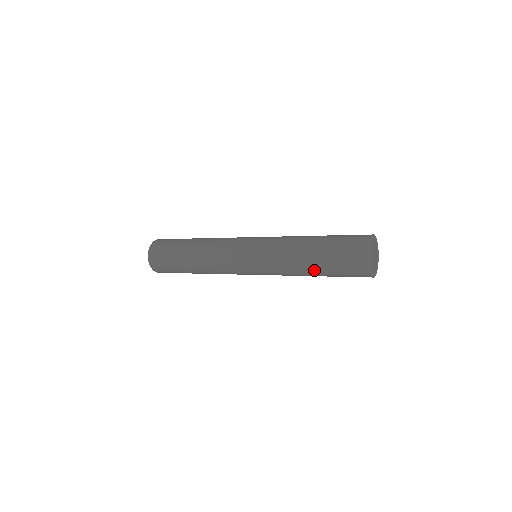
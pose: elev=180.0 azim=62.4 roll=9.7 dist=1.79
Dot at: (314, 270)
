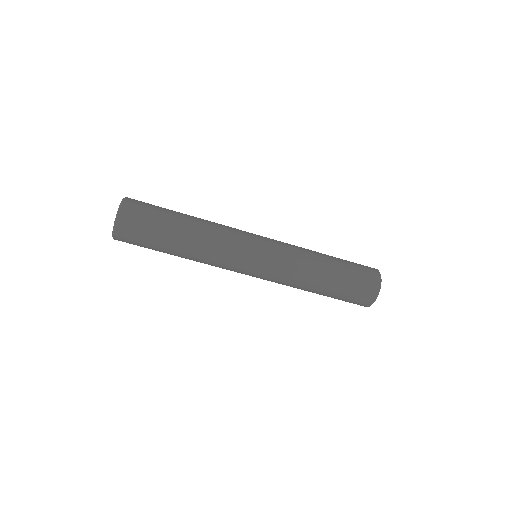
Dot at: (331, 268)
